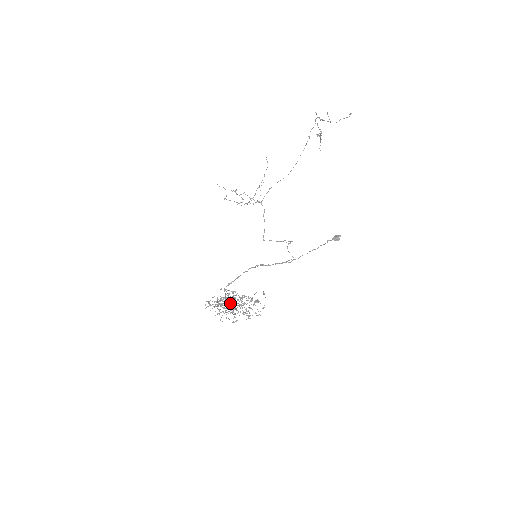
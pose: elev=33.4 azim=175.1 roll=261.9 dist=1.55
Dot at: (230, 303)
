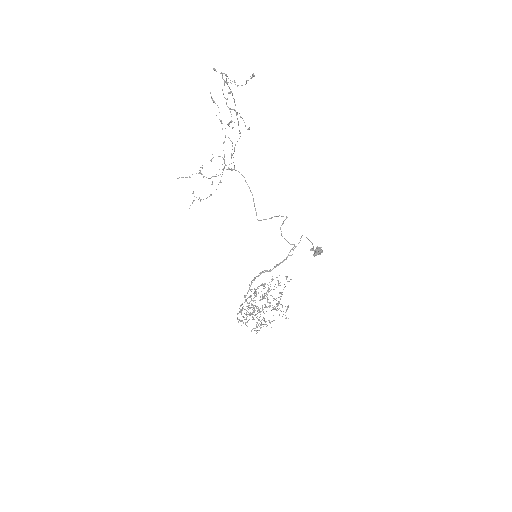
Dot at: (257, 308)
